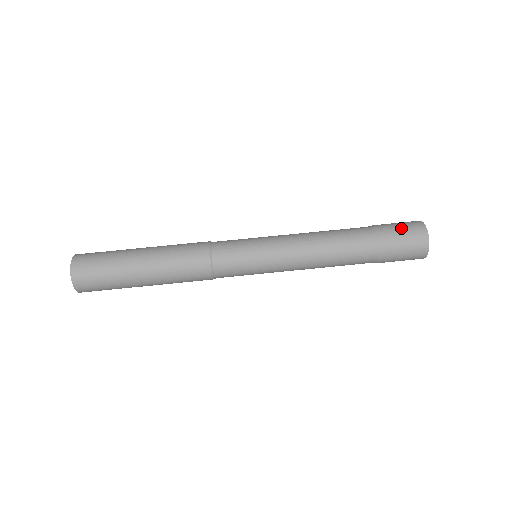
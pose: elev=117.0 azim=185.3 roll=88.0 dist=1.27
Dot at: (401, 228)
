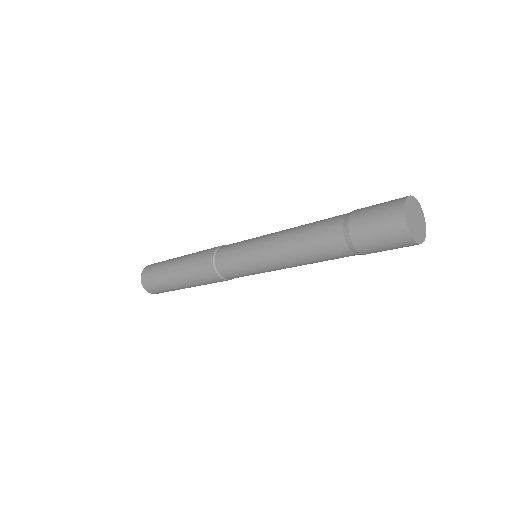
Dot at: (376, 230)
